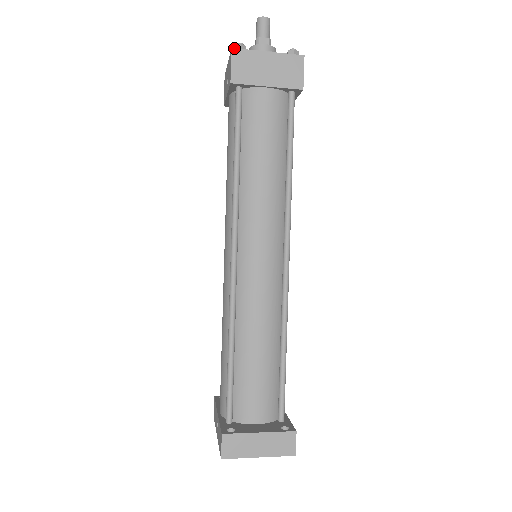
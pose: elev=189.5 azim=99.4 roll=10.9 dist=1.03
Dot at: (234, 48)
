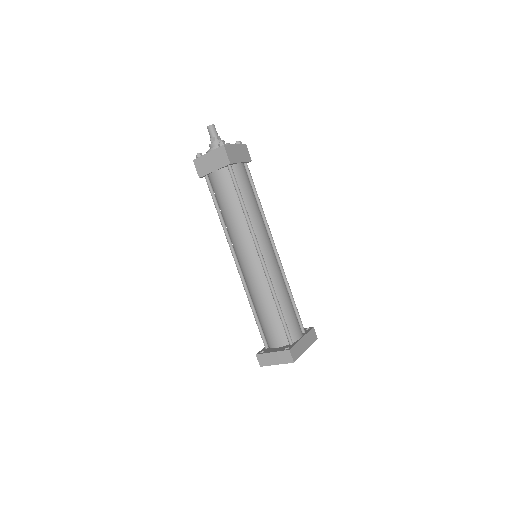
Dot at: (194, 159)
